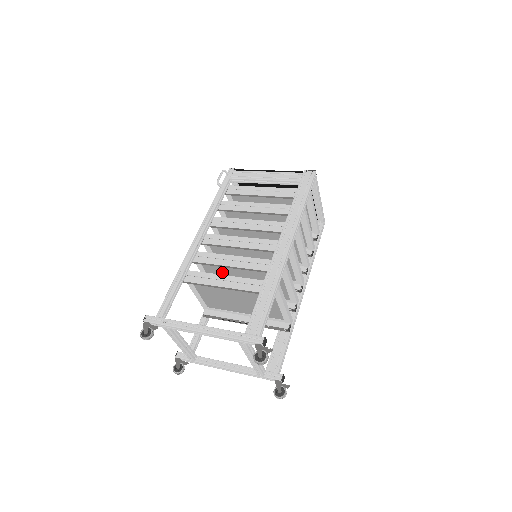
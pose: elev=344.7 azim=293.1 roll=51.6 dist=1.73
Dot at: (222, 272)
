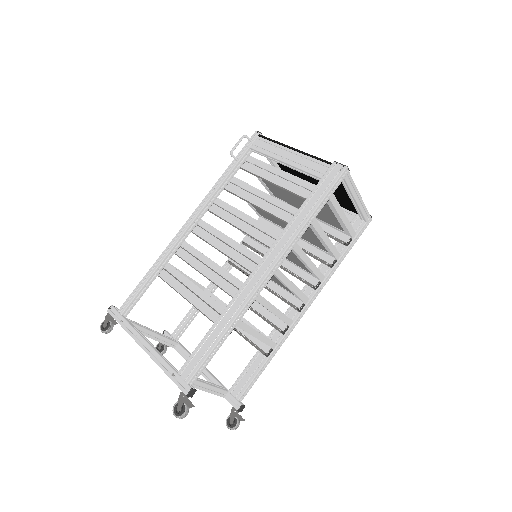
Dot at: occluded
